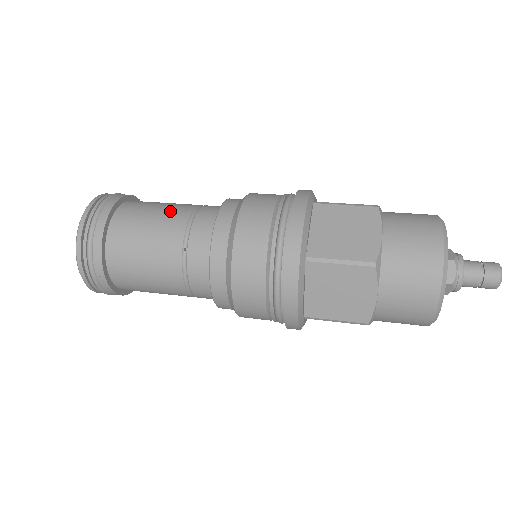
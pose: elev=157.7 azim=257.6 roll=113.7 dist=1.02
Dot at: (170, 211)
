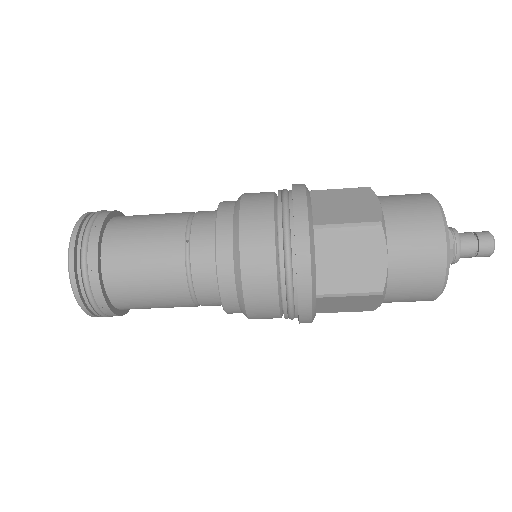
Dot at: (168, 214)
